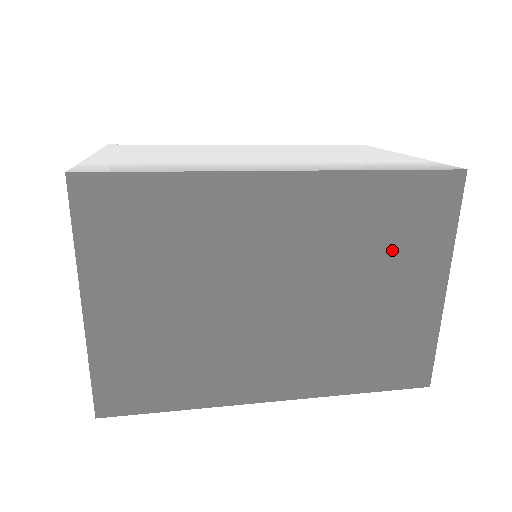
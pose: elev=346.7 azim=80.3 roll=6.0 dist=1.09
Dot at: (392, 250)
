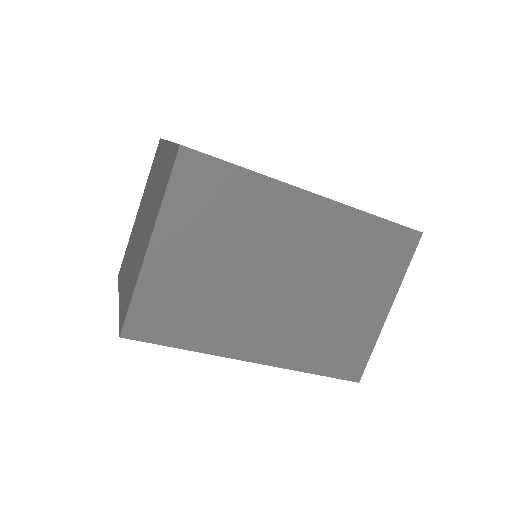
Dot at: occluded
